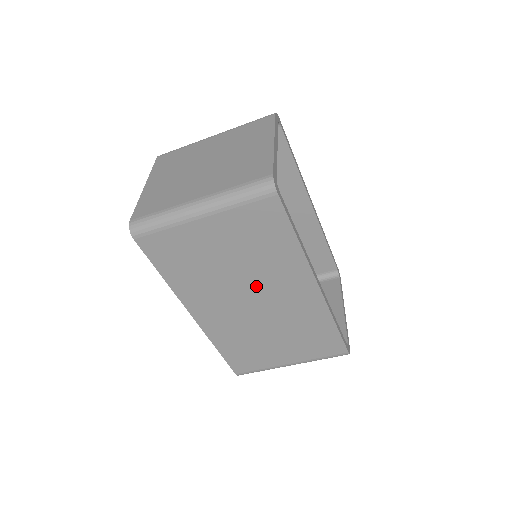
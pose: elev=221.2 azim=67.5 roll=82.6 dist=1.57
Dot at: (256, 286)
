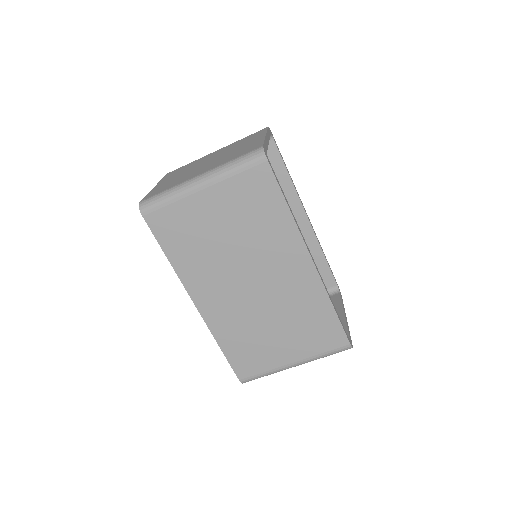
Dot at: (254, 264)
